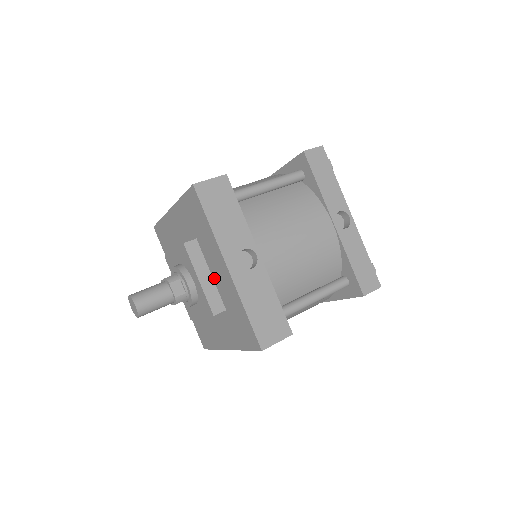
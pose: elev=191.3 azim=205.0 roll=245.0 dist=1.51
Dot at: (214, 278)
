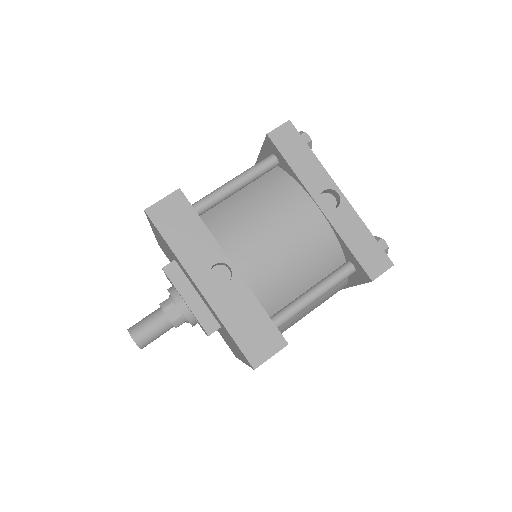
Dot at: (200, 297)
